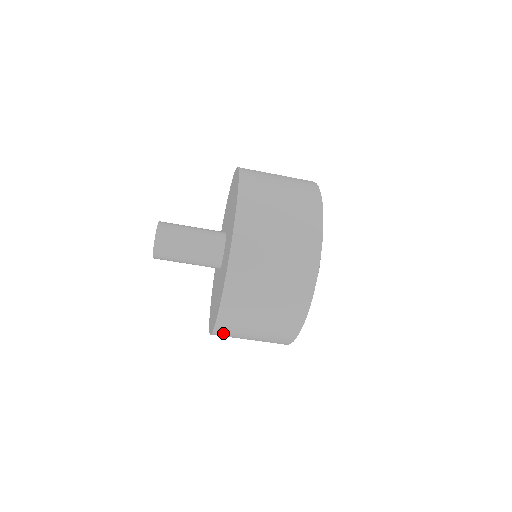
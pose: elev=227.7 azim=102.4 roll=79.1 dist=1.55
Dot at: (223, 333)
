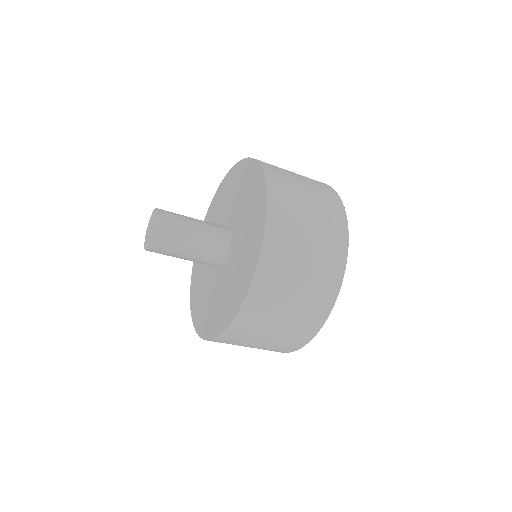
Dot at: (227, 339)
